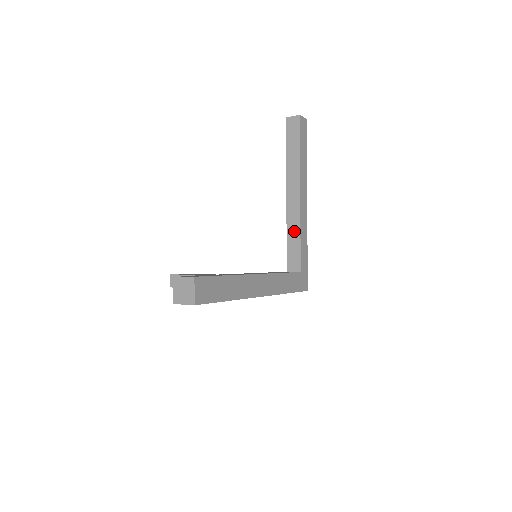
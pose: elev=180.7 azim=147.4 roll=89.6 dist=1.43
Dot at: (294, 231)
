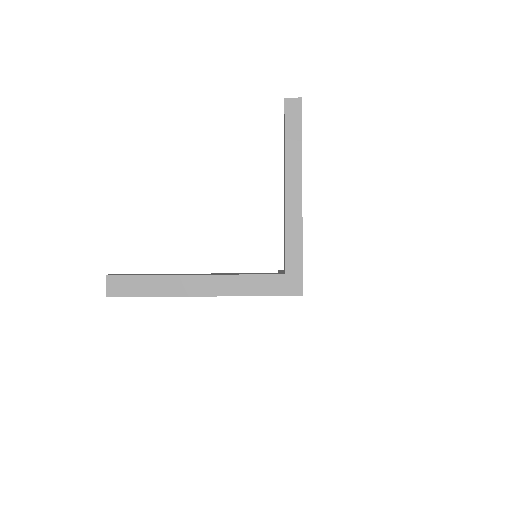
Dot at: (284, 229)
